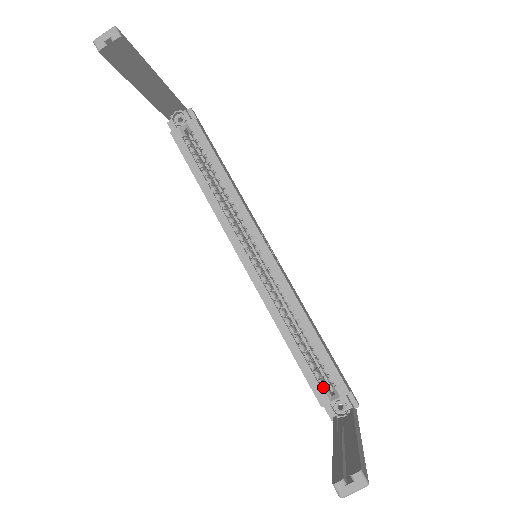
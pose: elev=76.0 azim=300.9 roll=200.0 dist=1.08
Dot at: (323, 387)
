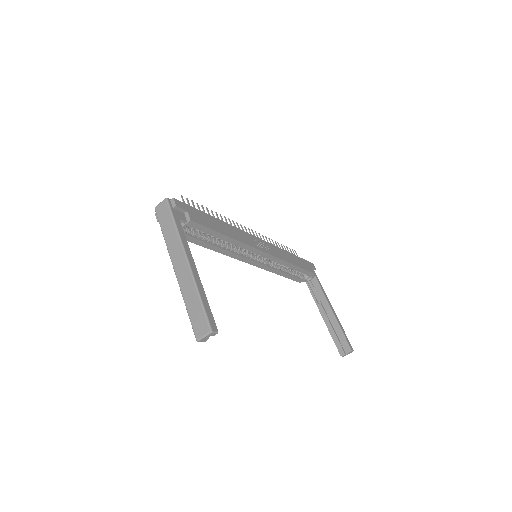
Dot at: (300, 277)
